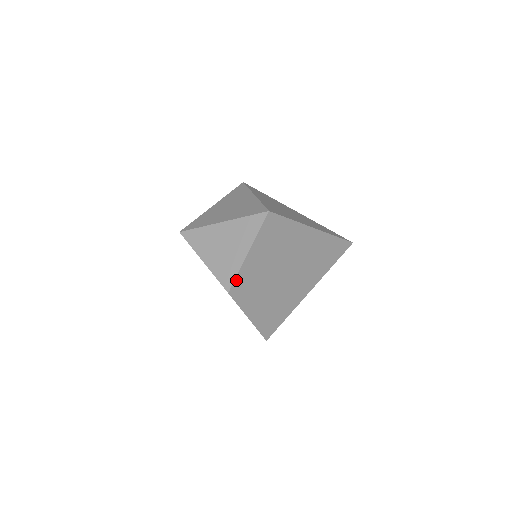
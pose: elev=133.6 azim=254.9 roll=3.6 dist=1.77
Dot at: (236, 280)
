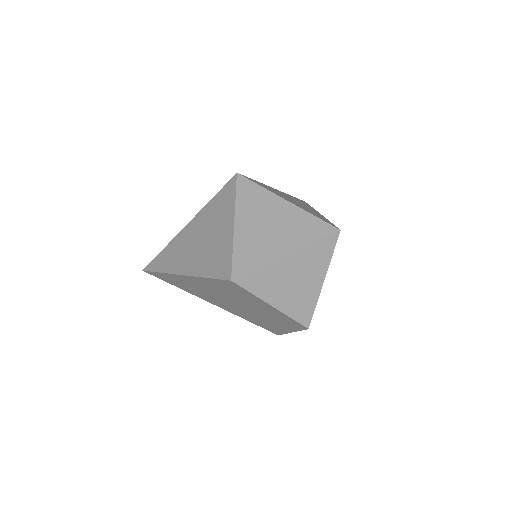
Dot at: (313, 312)
